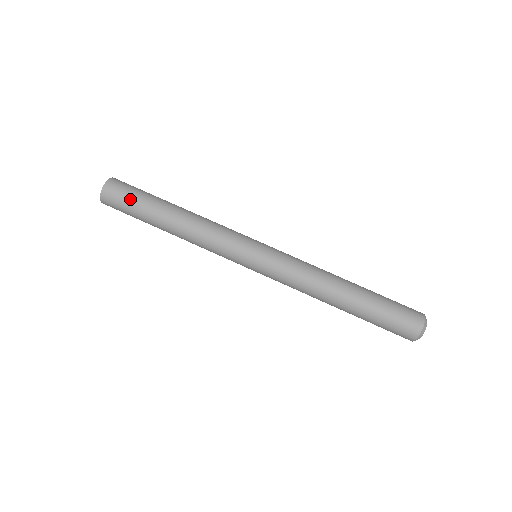
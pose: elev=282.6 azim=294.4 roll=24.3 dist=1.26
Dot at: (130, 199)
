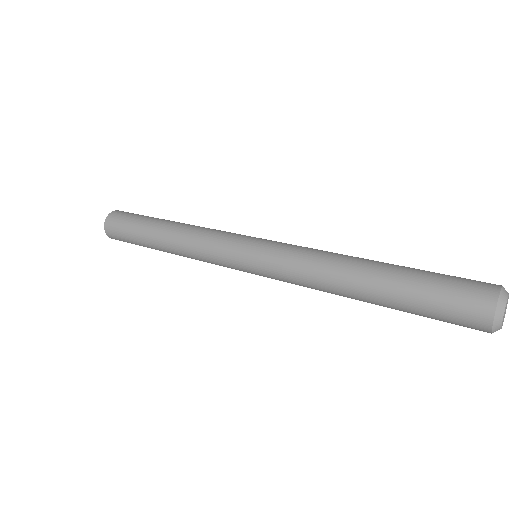
Dot at: (126, 226)
